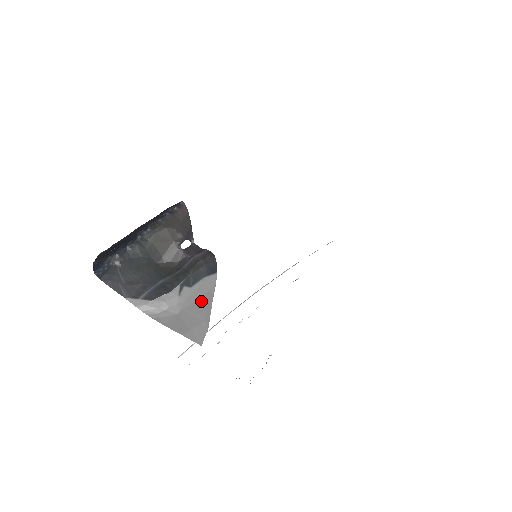
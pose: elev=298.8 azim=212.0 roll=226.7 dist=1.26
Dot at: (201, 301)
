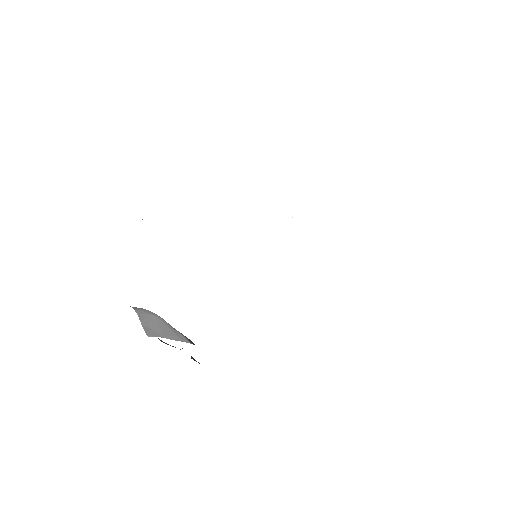
Dot at: (170, 332)
